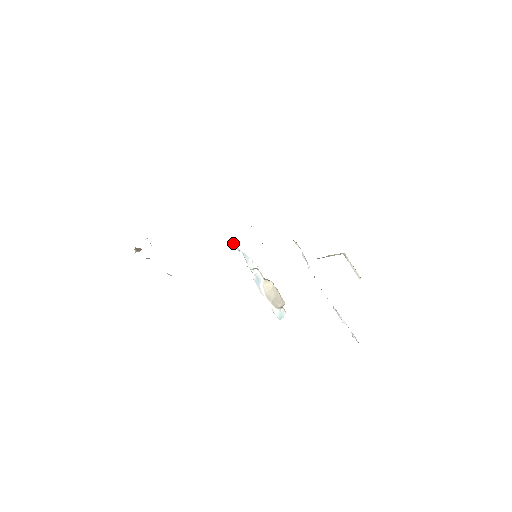
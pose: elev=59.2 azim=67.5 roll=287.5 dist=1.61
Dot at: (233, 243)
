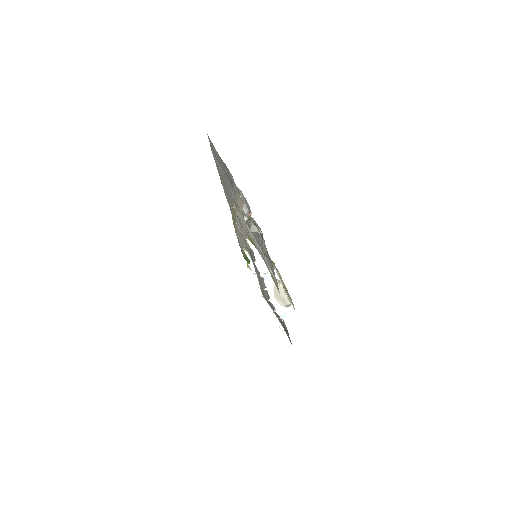
Dot at: (247, 238)
